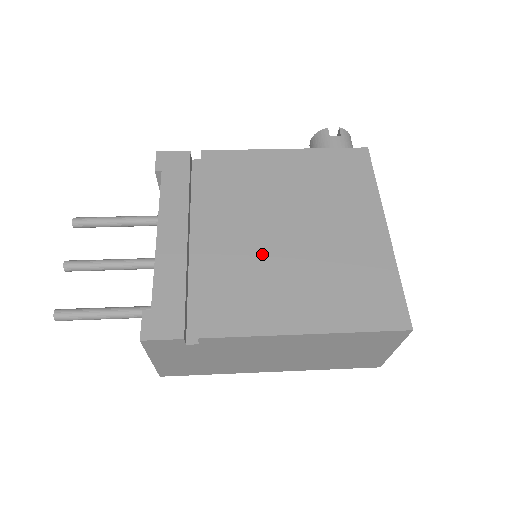
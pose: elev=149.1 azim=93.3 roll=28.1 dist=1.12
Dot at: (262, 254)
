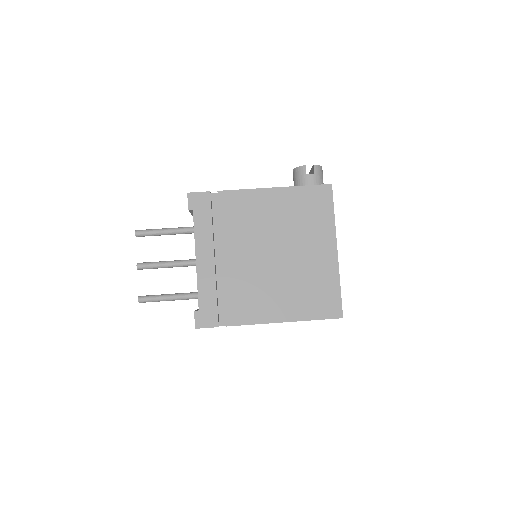
Dot at: (260, 272)
